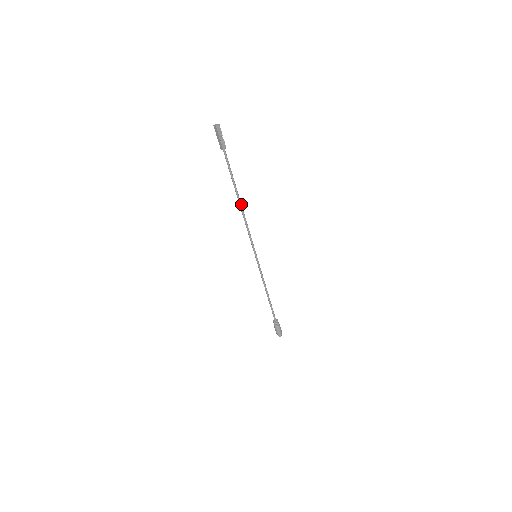
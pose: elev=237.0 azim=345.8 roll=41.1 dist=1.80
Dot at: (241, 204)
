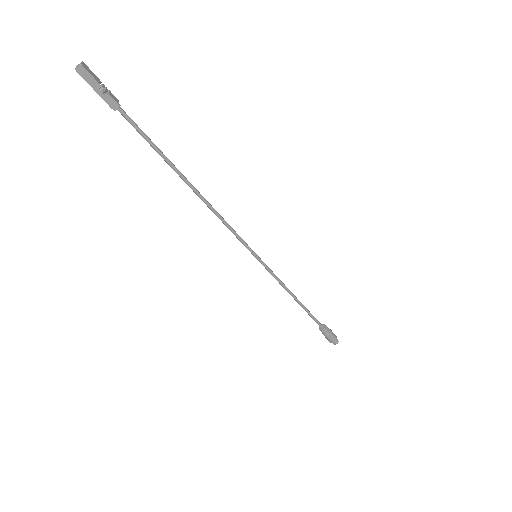
Dot at: (195, 189)
